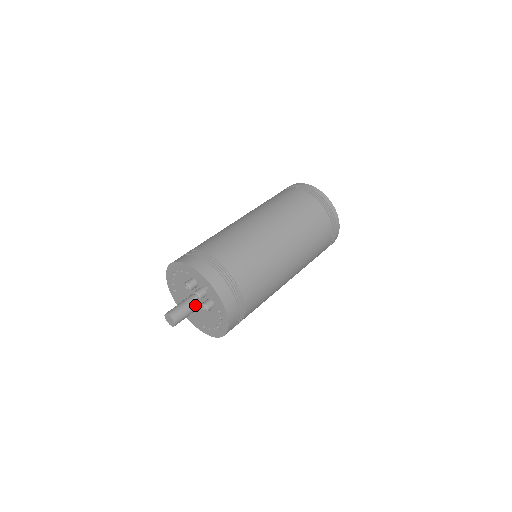
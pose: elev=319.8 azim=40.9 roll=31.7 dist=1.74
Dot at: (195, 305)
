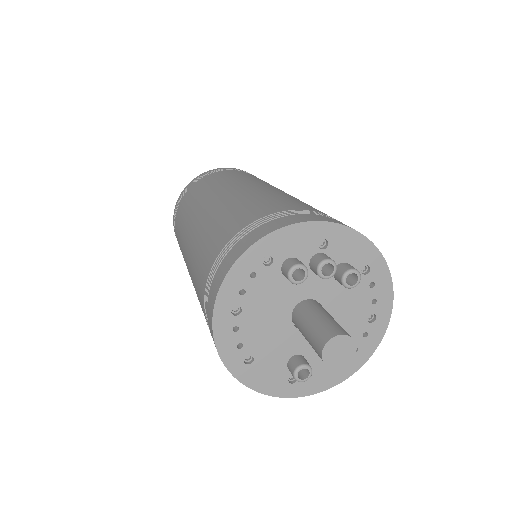
Dot at: (323, 309)
